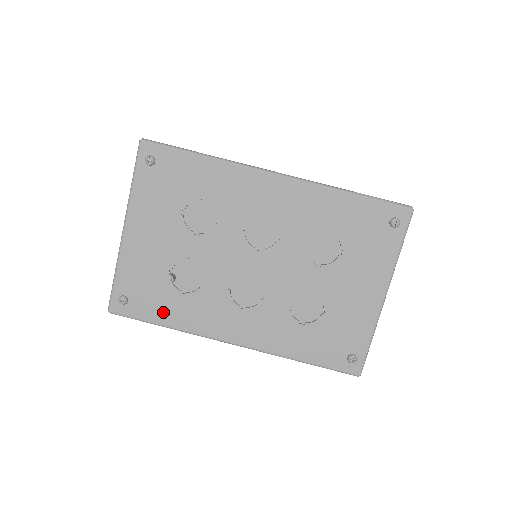
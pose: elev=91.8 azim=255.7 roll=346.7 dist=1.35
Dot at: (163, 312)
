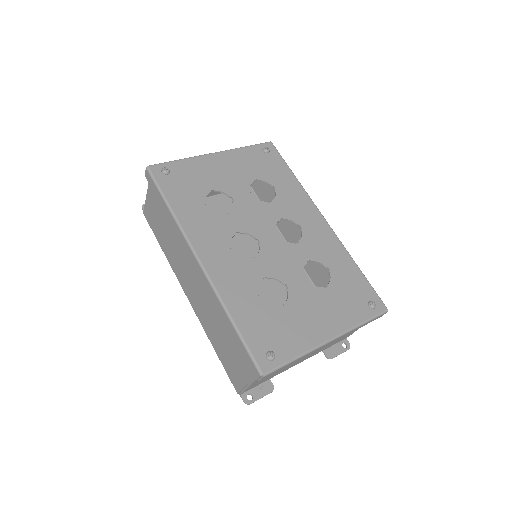
Dot at: (180, 200)
